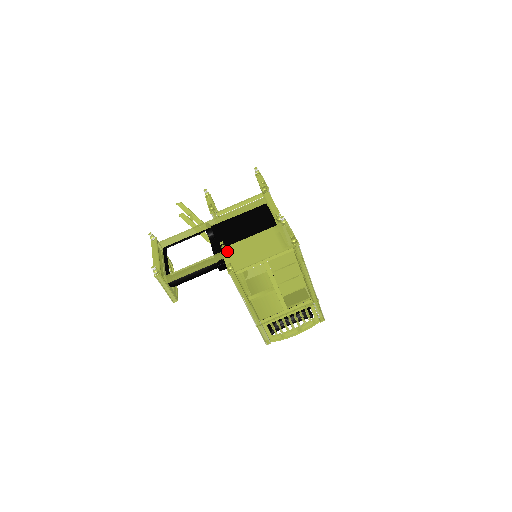
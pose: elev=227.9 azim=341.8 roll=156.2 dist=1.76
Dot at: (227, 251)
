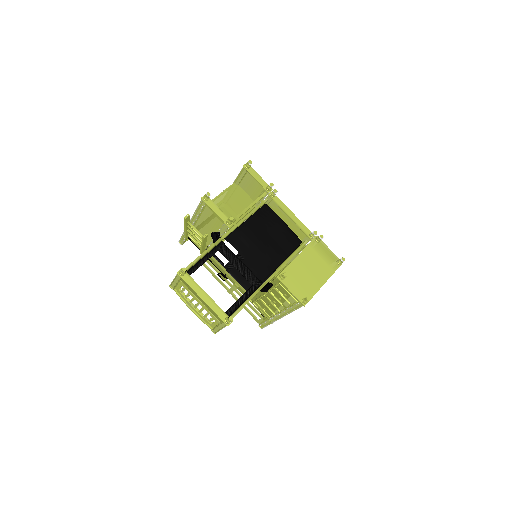
Dot at: (285, 279)
